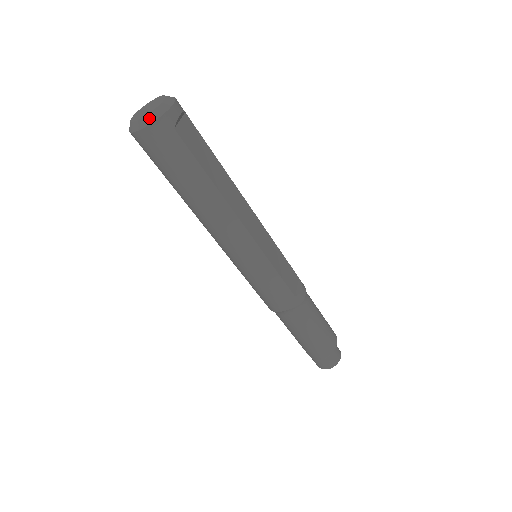
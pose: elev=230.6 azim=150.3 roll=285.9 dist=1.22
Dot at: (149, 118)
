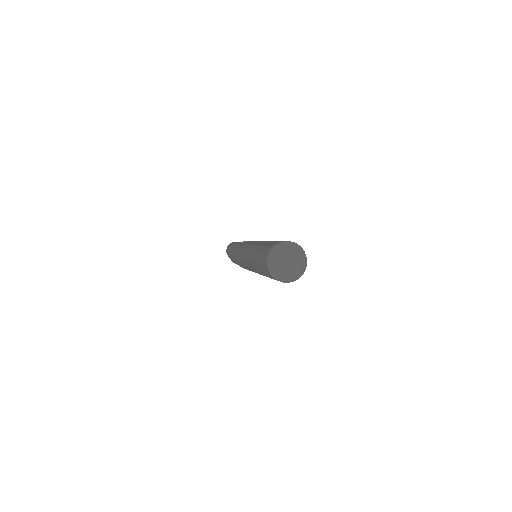
Dot at: (276, 276)
